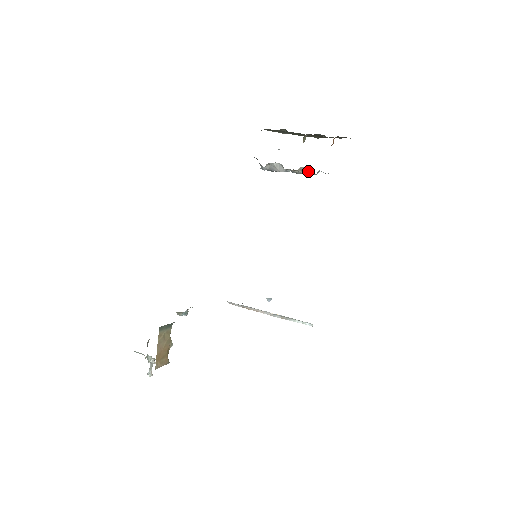
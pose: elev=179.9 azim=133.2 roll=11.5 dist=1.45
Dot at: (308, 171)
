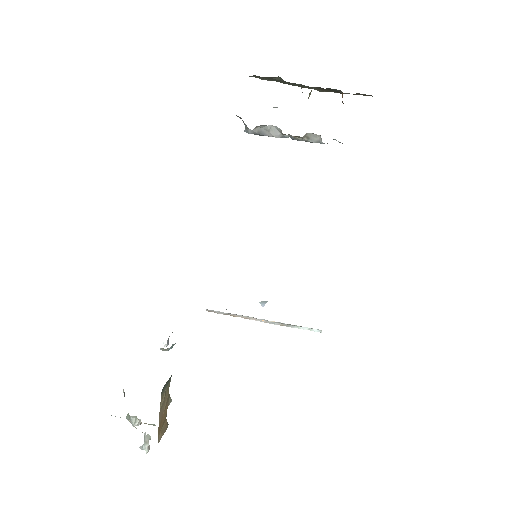
Dot at: (316, 139)
